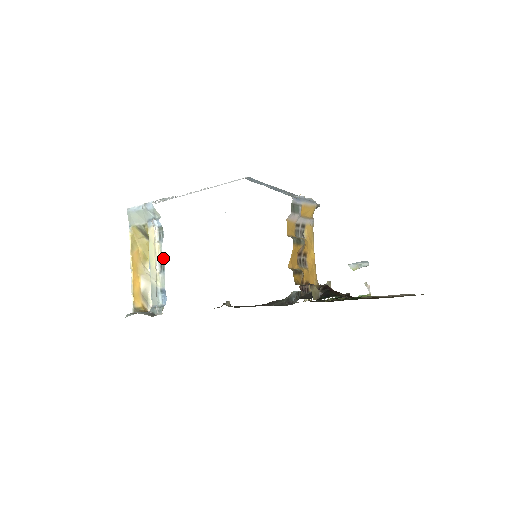
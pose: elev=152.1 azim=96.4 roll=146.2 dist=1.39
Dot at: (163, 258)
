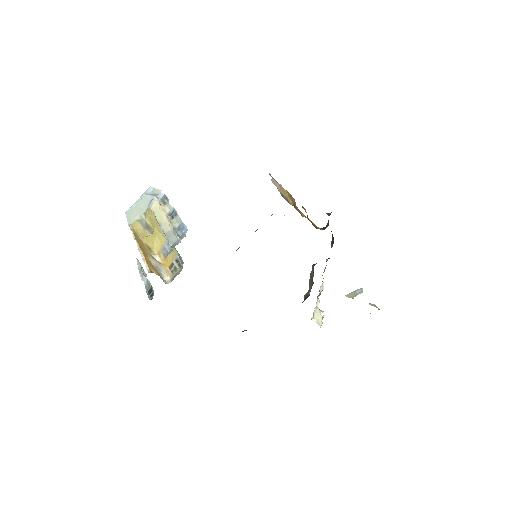
Dot at: (173, 209)
